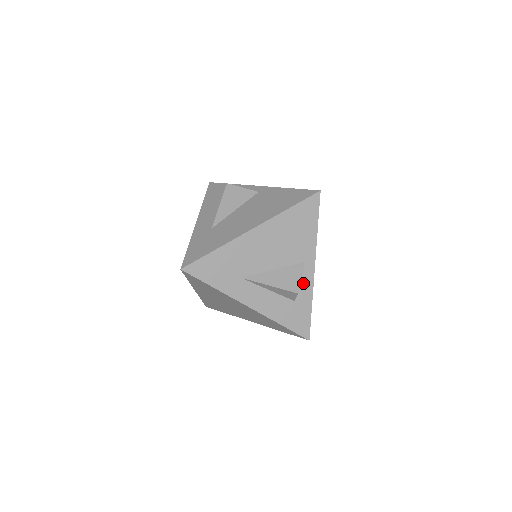
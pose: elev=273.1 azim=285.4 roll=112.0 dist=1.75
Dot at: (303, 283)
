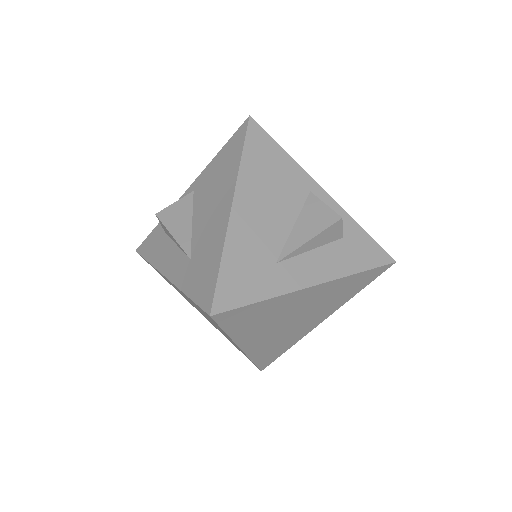
Dot at: occluded
